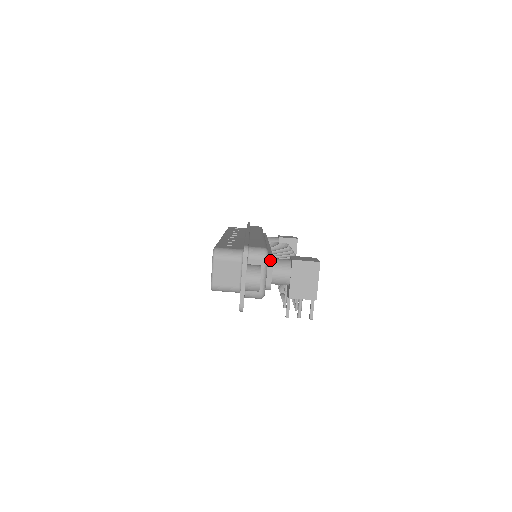
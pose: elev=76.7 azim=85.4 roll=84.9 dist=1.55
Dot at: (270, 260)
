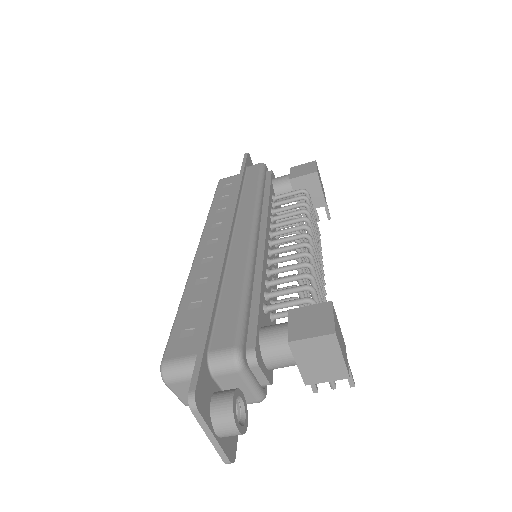
Dot at: (251, 359)
